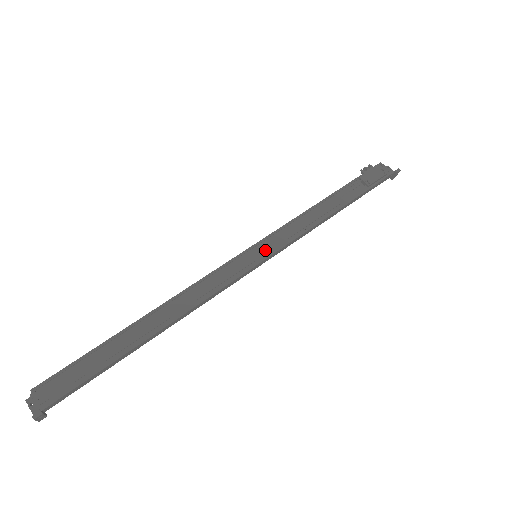
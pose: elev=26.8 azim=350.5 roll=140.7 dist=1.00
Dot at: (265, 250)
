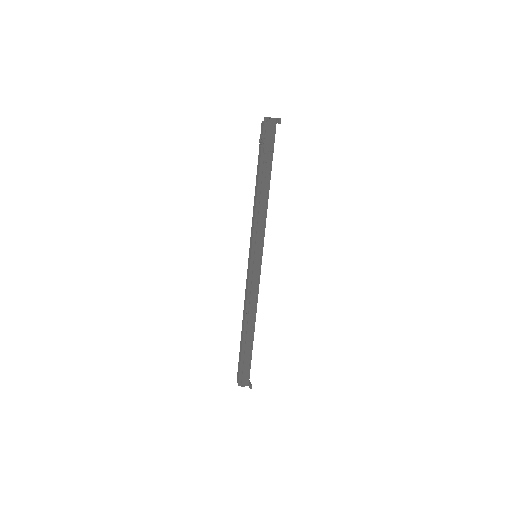
Dot at: (258, 251)
